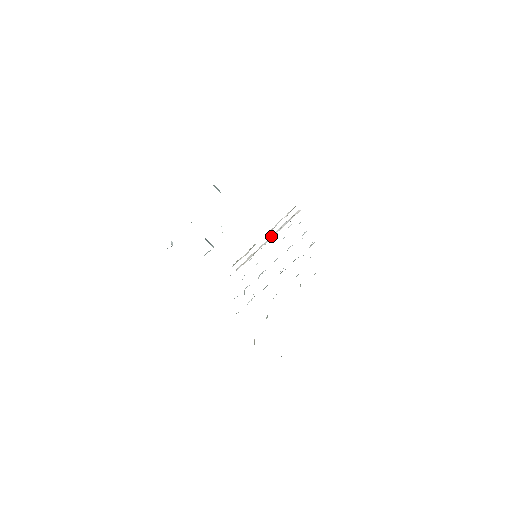
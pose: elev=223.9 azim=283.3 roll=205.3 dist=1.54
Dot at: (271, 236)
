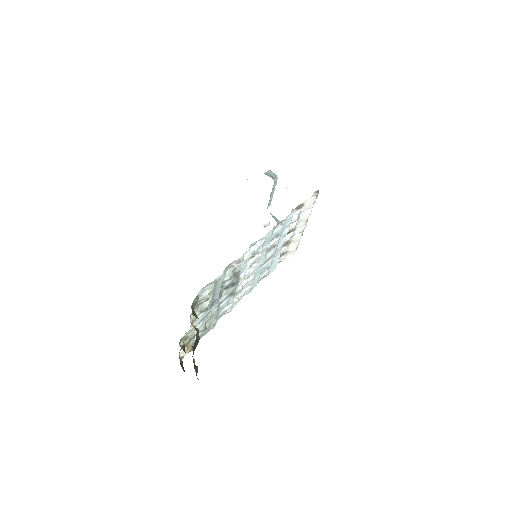
Dot at: (299, 225)
